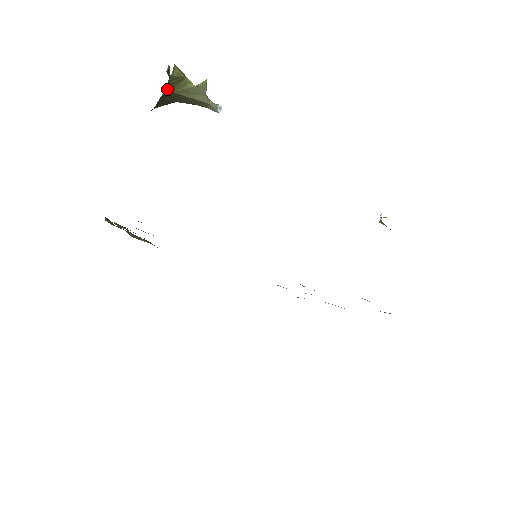
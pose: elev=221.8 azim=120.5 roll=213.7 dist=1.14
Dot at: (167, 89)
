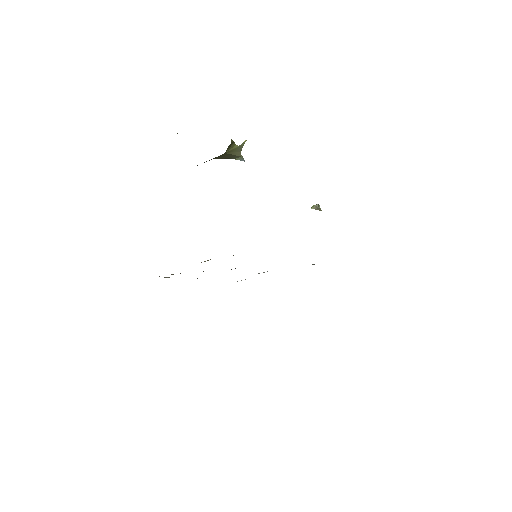
Dot at: (225, 152)
